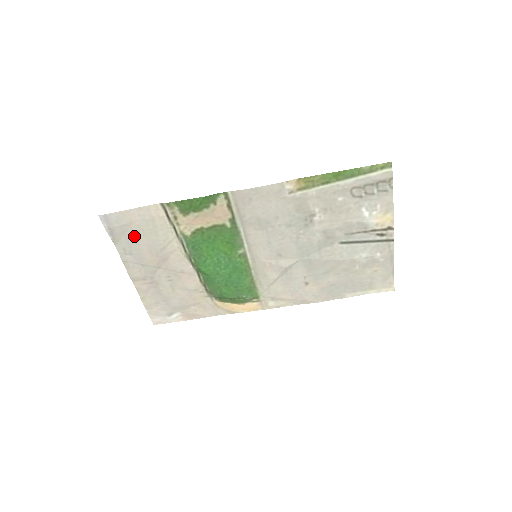
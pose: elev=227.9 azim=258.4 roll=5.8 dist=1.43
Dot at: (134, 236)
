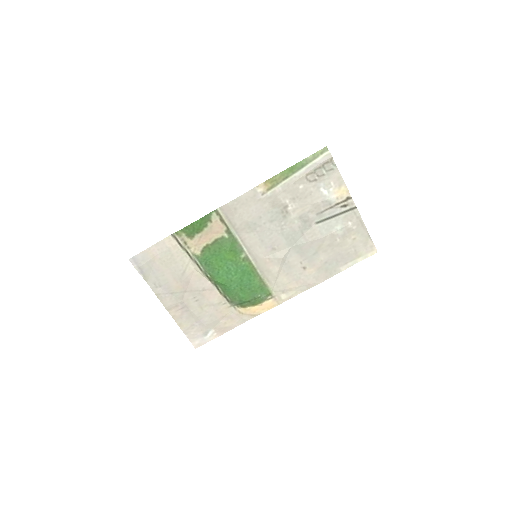
Dot at: (159, 269)
